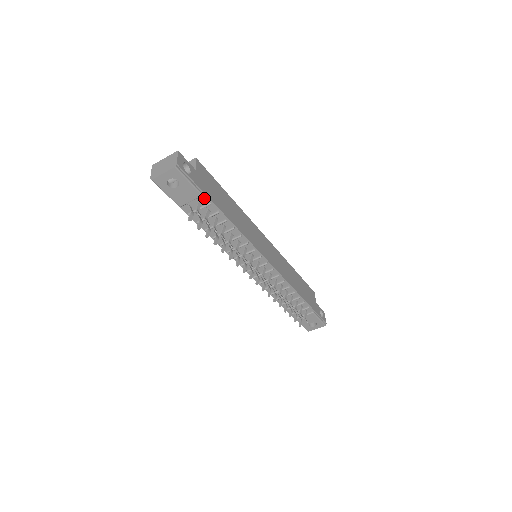
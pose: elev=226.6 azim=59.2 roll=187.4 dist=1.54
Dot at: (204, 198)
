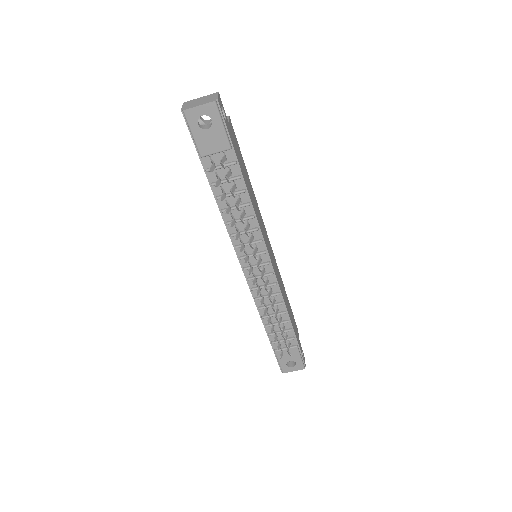
Dot at: (231, 154)
